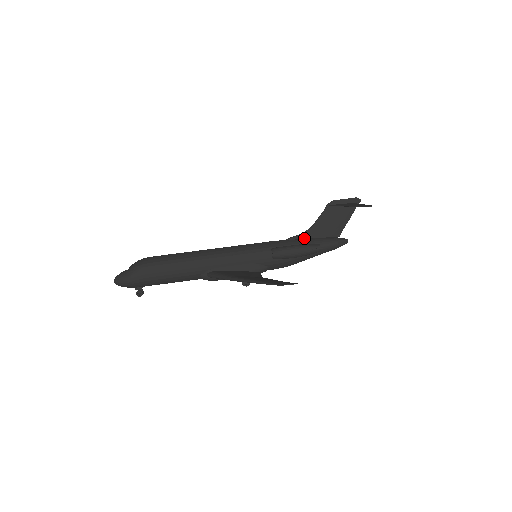
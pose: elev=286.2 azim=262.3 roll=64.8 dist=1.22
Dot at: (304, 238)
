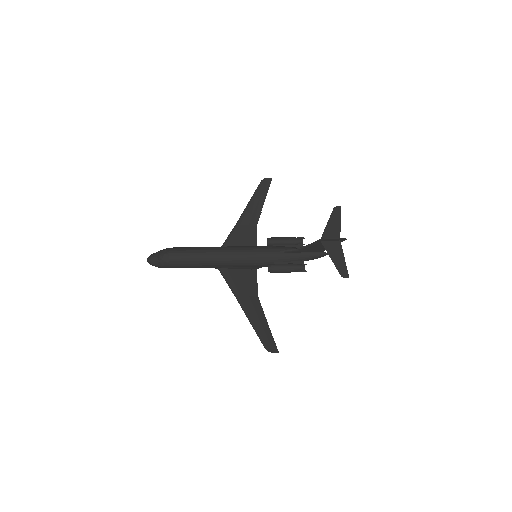
Dot at: (295, 252)
